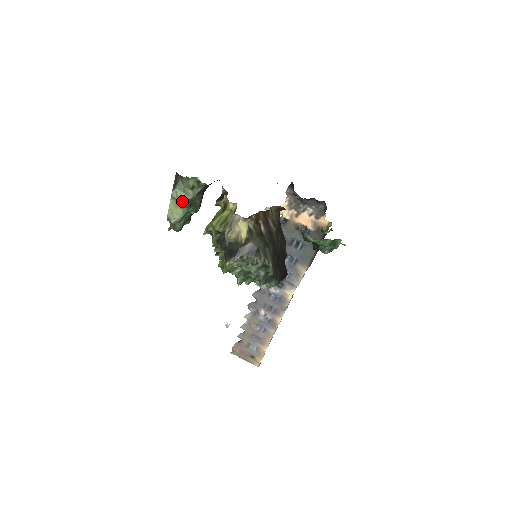
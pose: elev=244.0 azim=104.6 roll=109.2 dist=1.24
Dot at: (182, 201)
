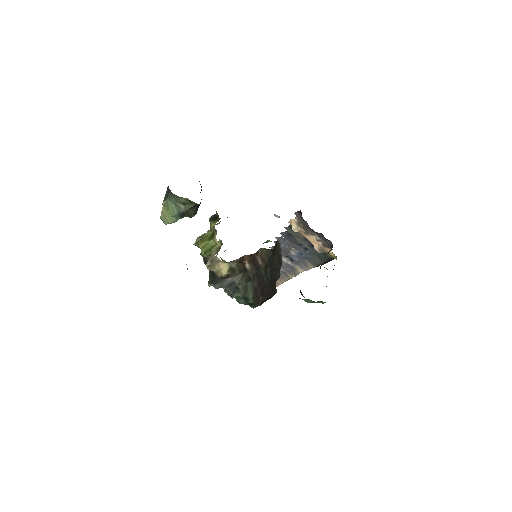
Dot at: (173, 213)
